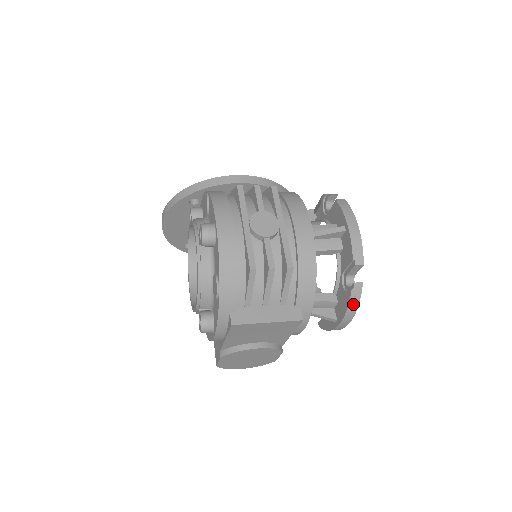
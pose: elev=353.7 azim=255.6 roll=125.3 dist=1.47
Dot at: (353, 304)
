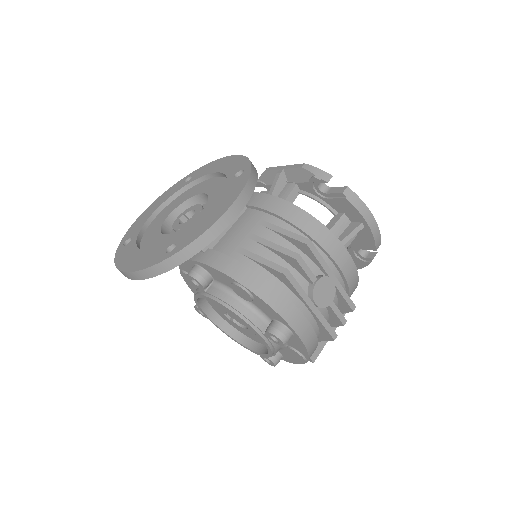
Dot at: occluded
